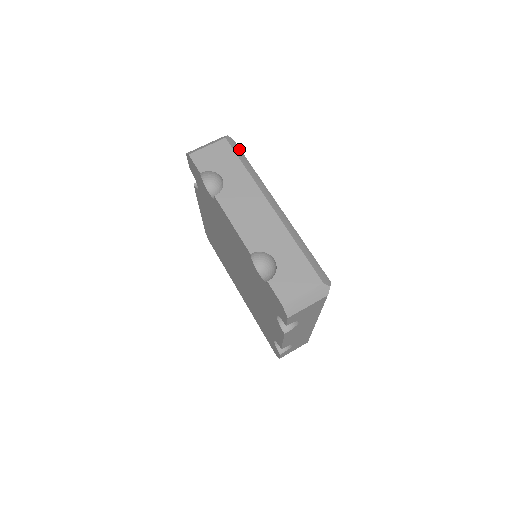
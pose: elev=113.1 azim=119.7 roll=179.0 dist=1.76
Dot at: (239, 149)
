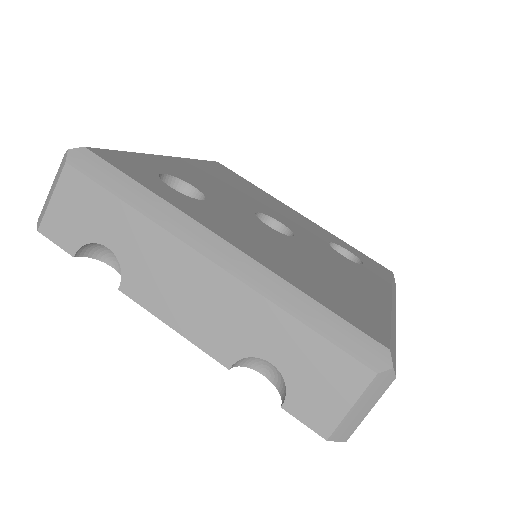
Dot at: (102, 163)
